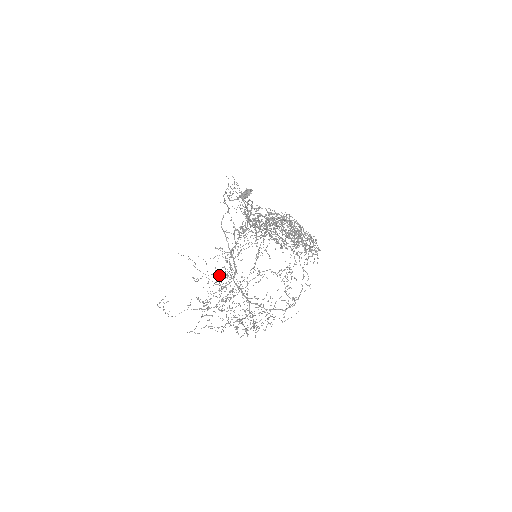
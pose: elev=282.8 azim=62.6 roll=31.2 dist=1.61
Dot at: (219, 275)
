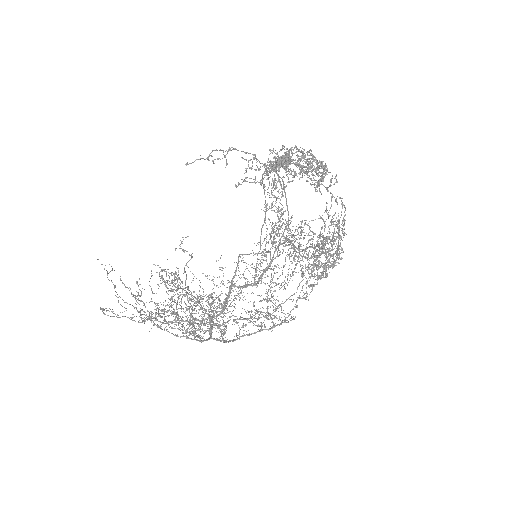
Dot at: occluded
